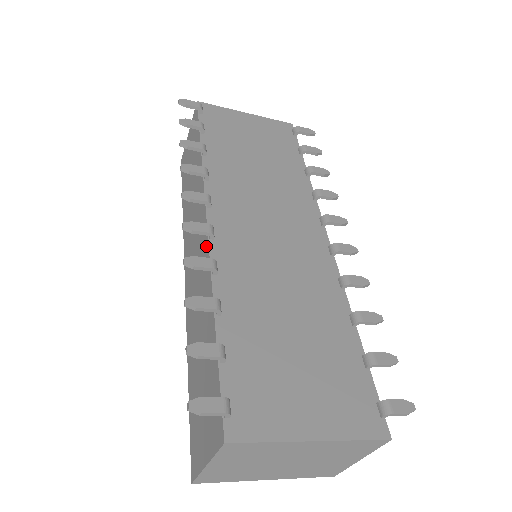
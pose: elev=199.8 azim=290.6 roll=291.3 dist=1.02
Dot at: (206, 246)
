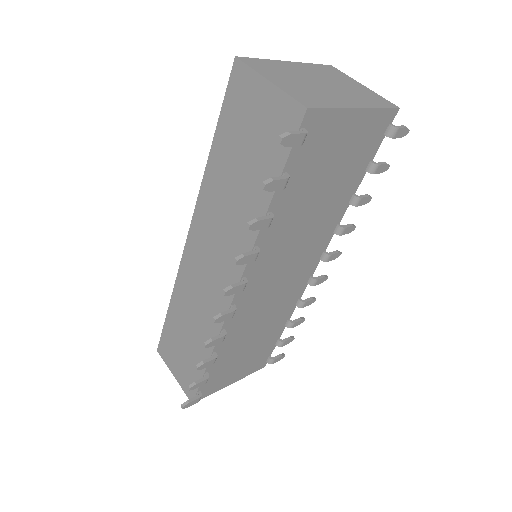
Dot at: (223, 311)
